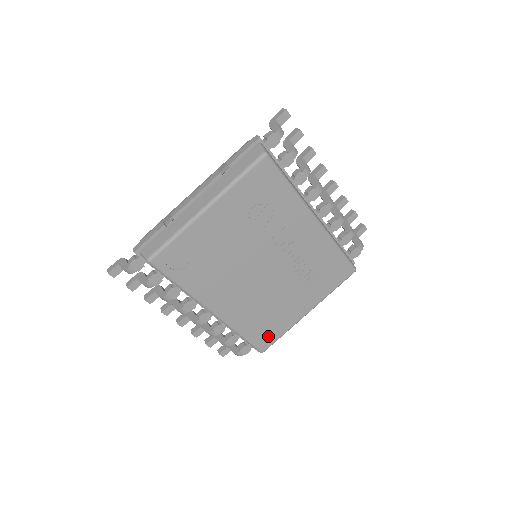
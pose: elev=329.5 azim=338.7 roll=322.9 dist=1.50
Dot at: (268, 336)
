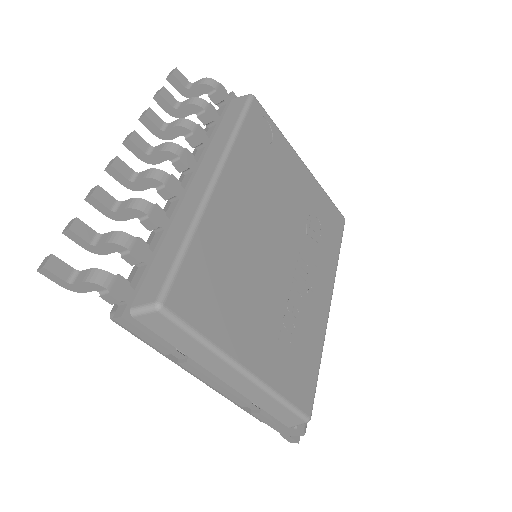
Dot at: (196, 302)
